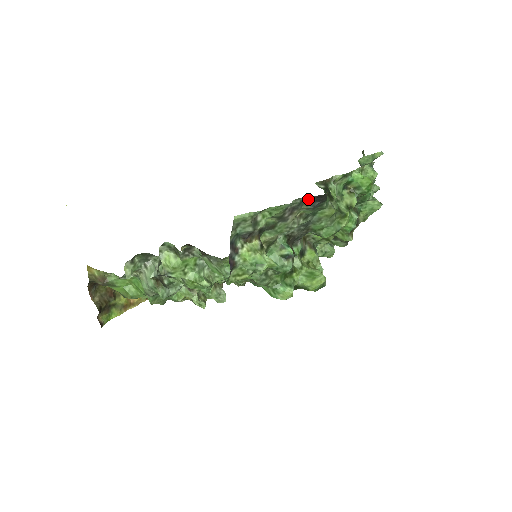
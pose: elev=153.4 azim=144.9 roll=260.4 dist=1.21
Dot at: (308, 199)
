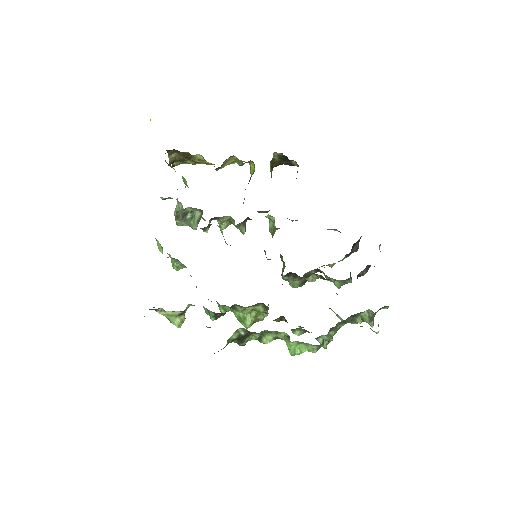
Dot at: occluded
